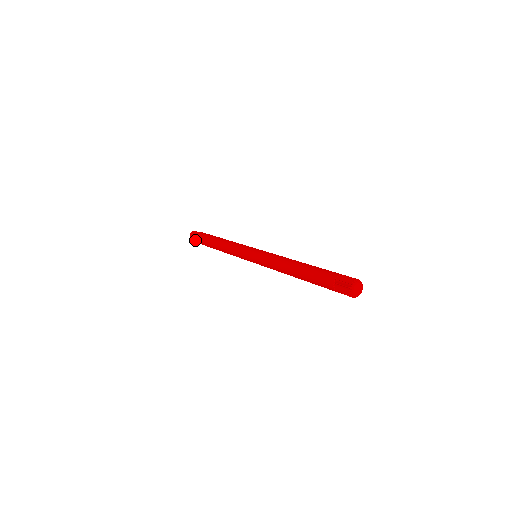
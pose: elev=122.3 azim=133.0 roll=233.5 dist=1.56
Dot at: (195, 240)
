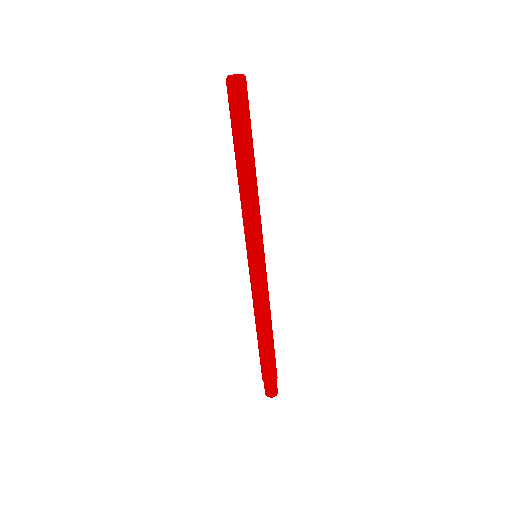
Dot at: occluded
